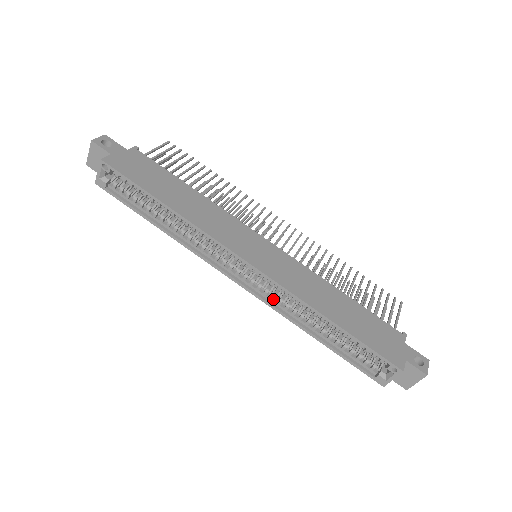
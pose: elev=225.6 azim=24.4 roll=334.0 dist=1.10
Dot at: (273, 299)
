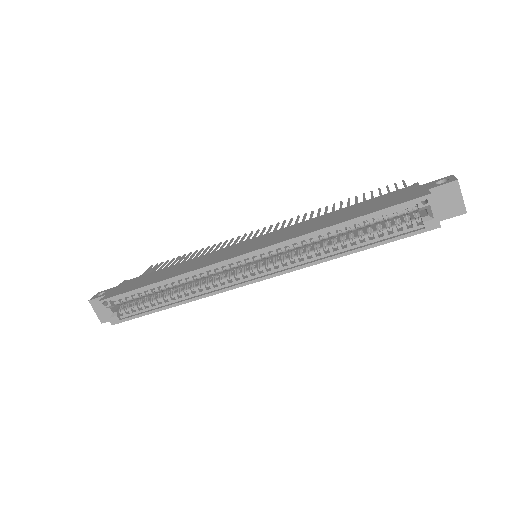
Dot at: (290, 263)
